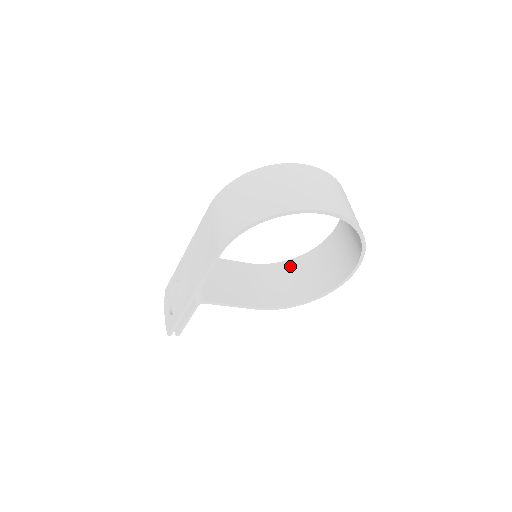
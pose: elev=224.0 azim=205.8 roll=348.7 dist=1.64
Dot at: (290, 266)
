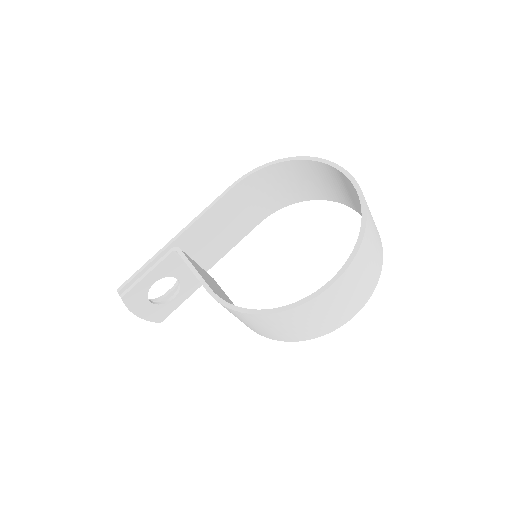
Dot at: occluded
